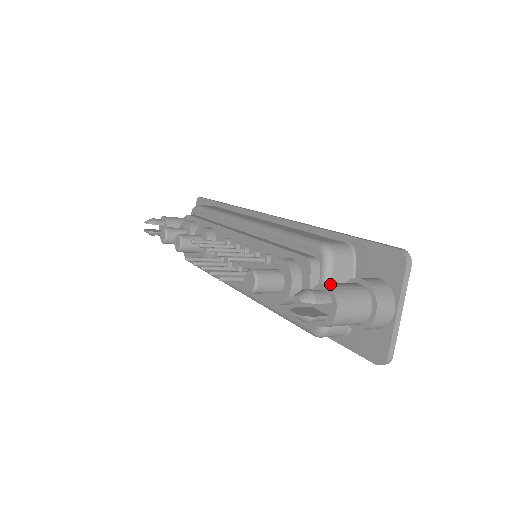
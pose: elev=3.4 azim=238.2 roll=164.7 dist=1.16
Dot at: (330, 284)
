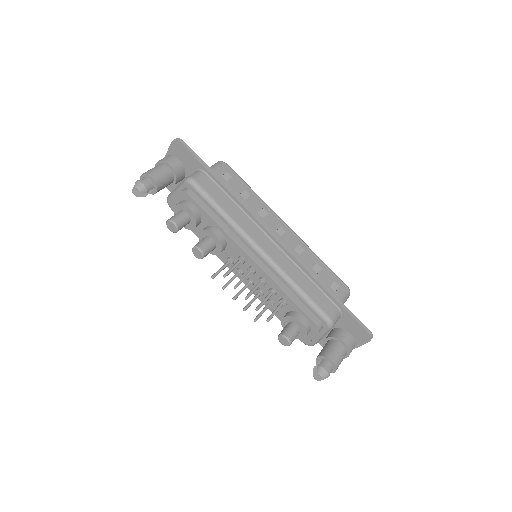
Dot at: (334, 360)
